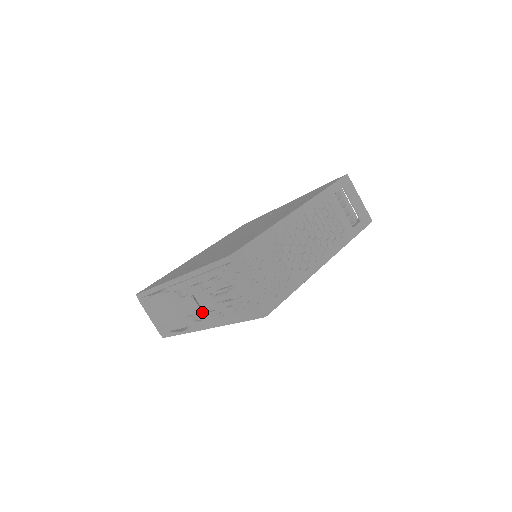
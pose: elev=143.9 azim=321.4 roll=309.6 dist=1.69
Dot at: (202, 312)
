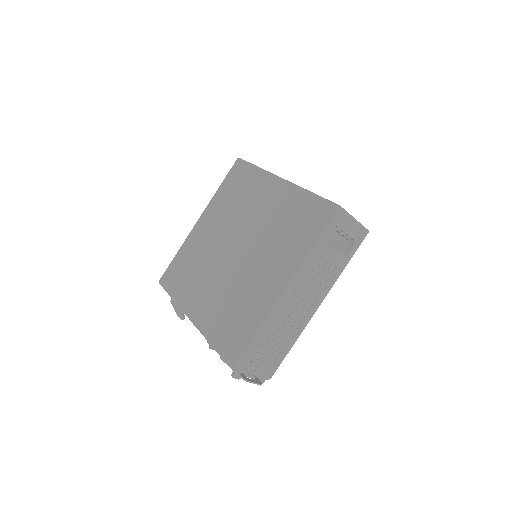
Dot at: occluded
